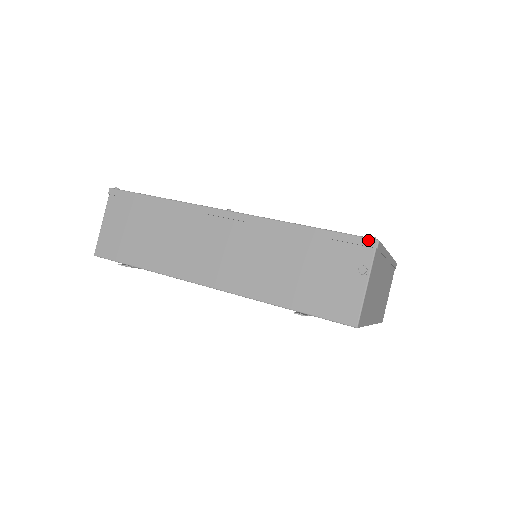
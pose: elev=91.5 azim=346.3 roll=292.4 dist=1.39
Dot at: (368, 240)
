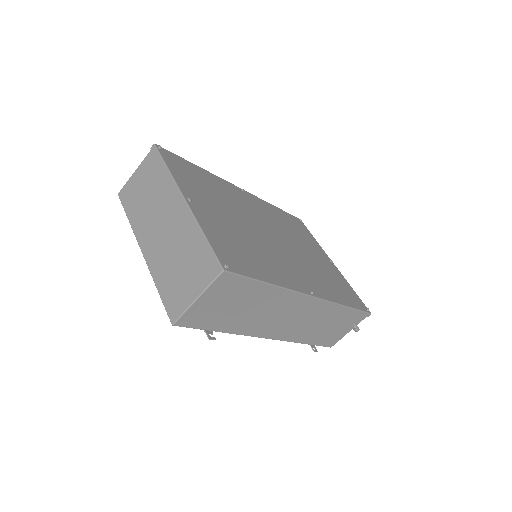
Dot at: (368, 314)
